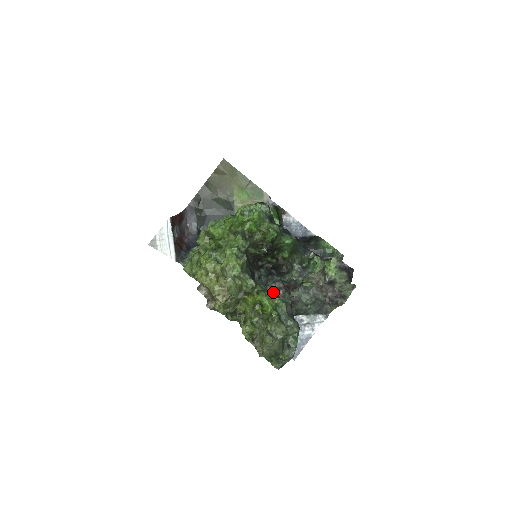
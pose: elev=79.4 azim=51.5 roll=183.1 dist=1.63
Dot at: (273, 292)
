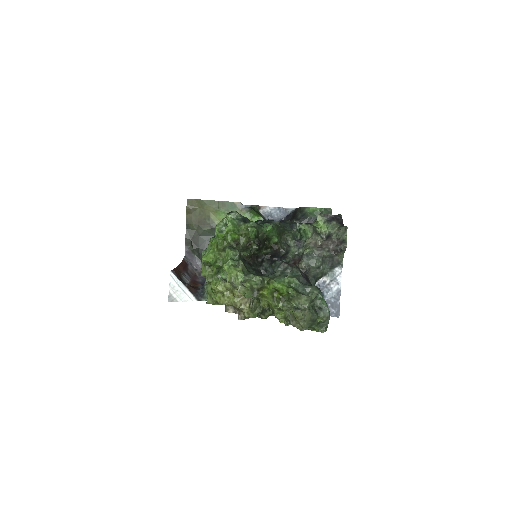
Dot at: occluded
